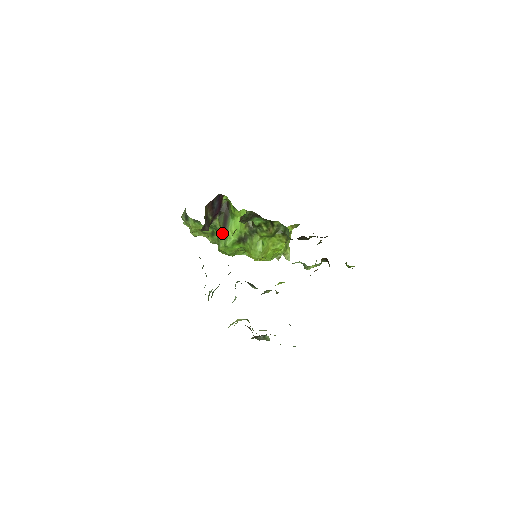
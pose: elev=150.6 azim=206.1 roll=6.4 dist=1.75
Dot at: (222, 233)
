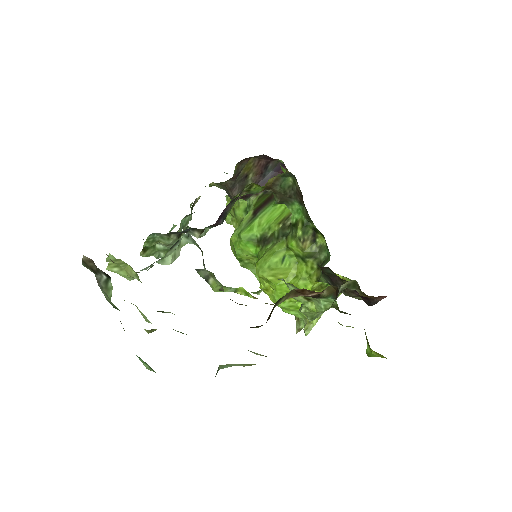
Dot at: (249, 217)
